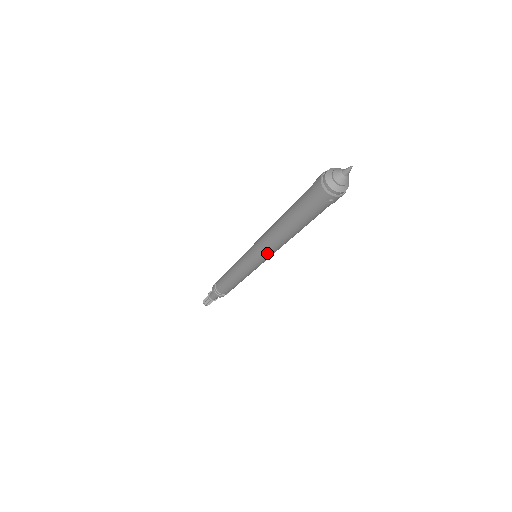
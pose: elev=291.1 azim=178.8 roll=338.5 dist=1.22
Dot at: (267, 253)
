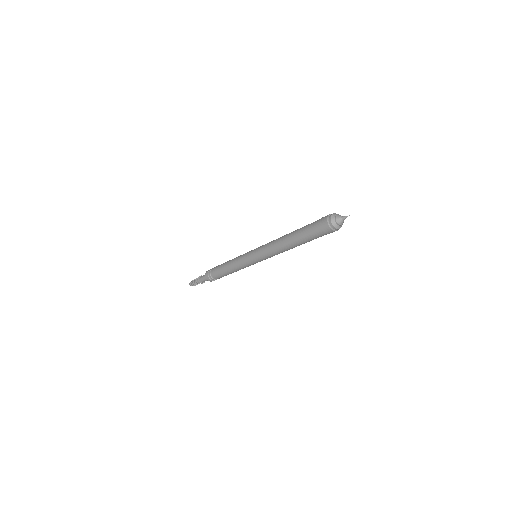
Dot at: occluded
